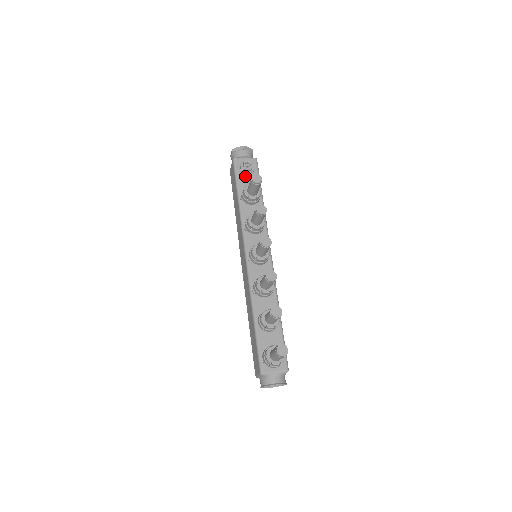
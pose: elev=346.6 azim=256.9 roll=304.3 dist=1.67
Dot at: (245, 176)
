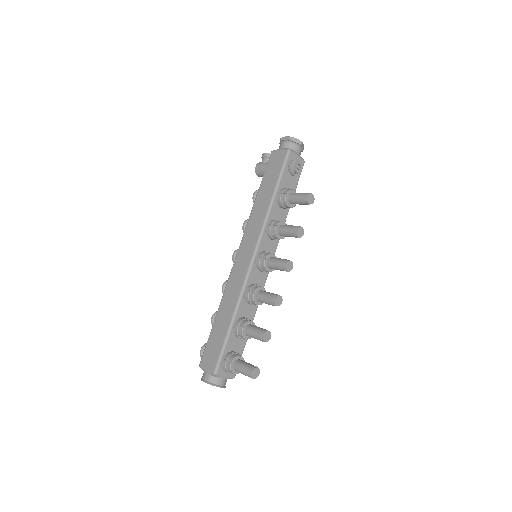
Dot at: (289, 175)
